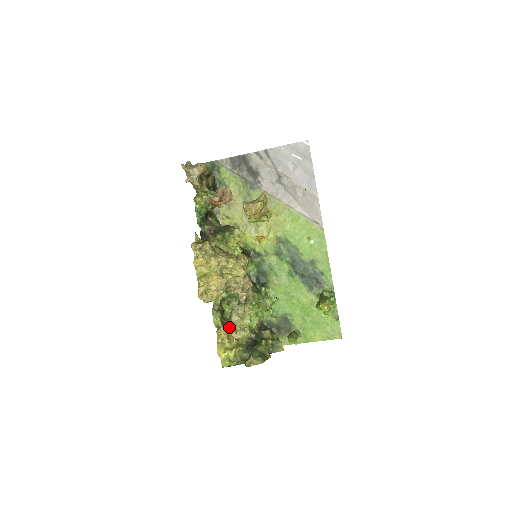
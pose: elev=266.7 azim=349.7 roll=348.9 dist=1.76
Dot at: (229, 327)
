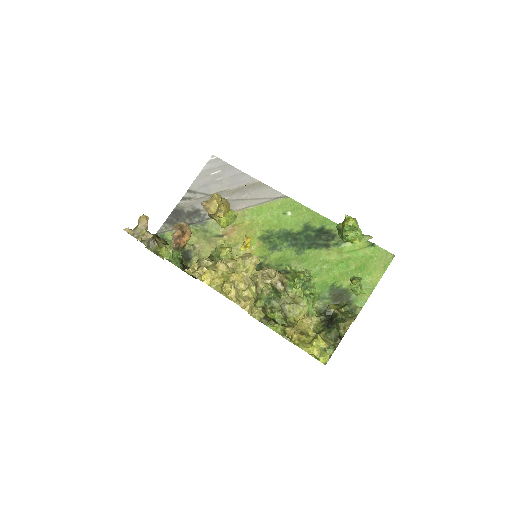
Dot at: occluded
